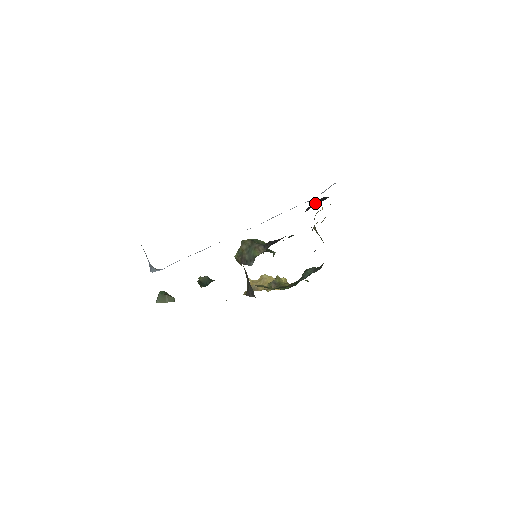
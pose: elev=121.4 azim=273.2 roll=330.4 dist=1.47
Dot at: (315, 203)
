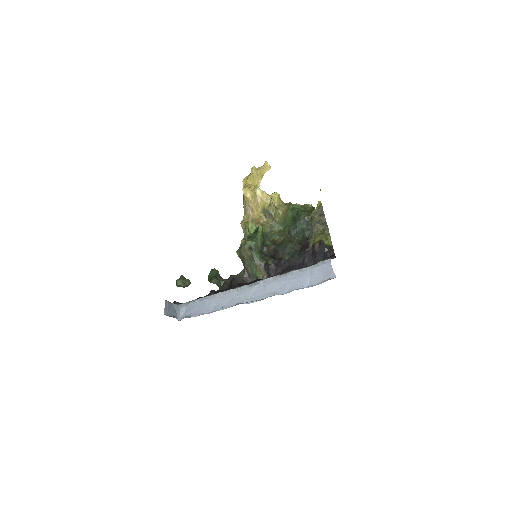
Dot at: (313, 253)
